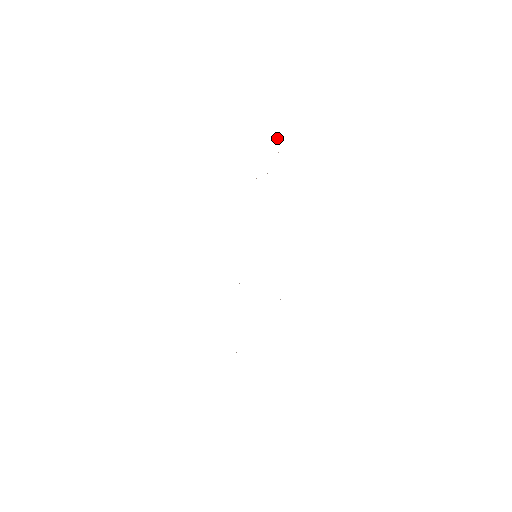
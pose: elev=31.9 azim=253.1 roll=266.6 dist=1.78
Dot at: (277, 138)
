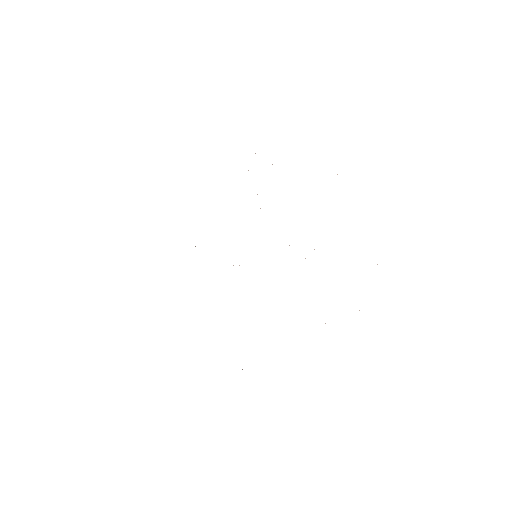
Dot at: occluded
